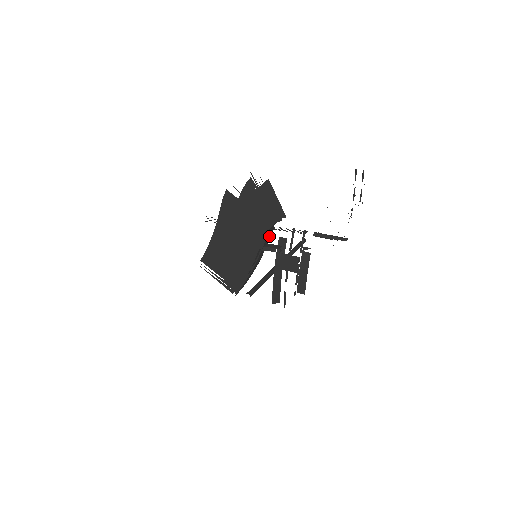
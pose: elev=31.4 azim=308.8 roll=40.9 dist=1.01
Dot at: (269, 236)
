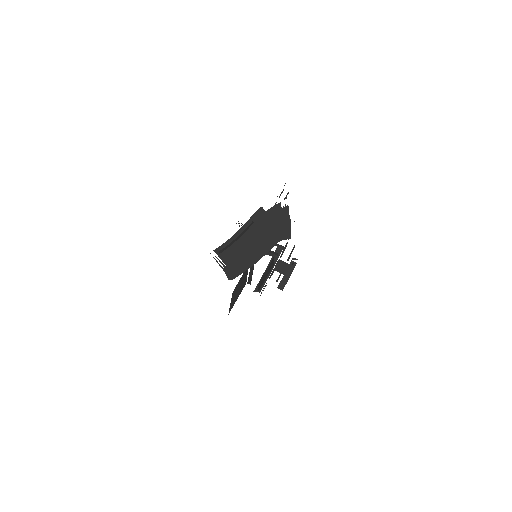
Dot at: occluded
